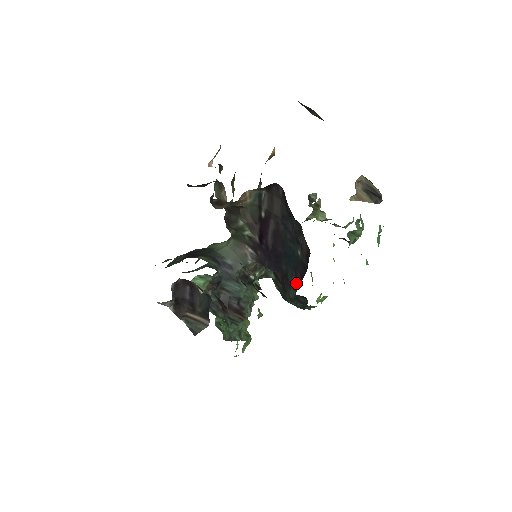
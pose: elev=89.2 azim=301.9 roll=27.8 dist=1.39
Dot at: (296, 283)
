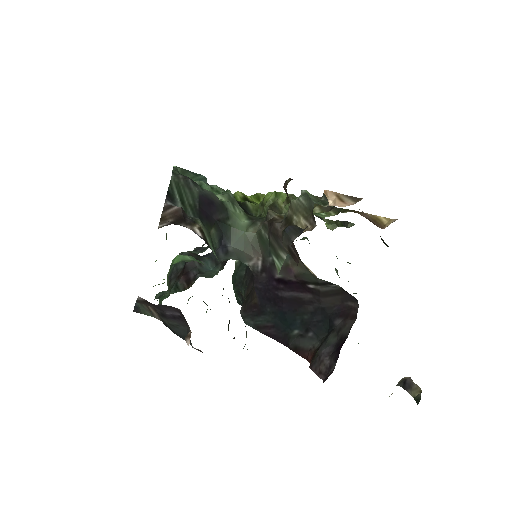
Dot at: (262, 328)
